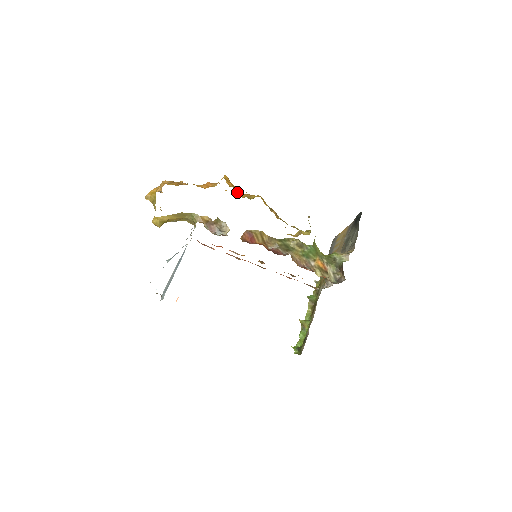
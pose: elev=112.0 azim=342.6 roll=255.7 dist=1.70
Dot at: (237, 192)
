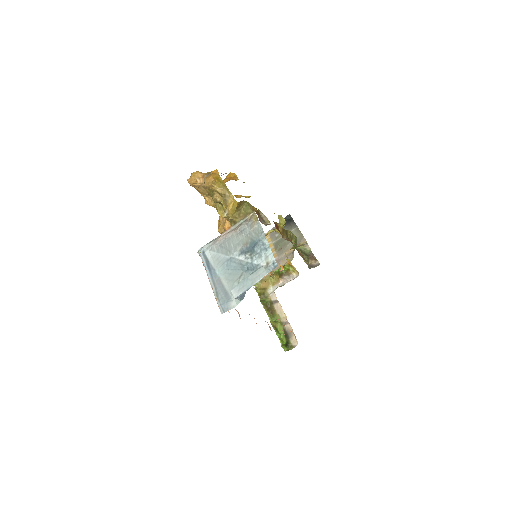
Dot at: occluded
